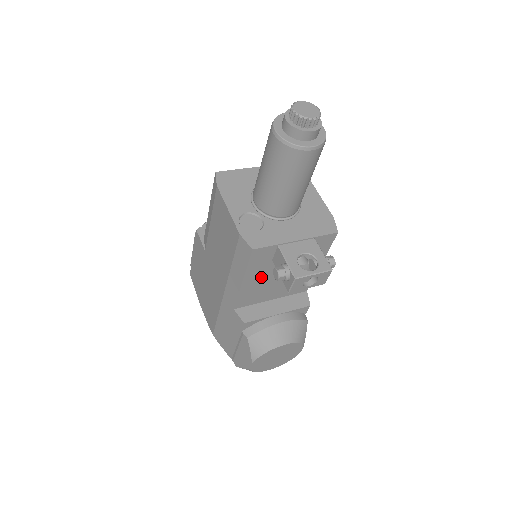
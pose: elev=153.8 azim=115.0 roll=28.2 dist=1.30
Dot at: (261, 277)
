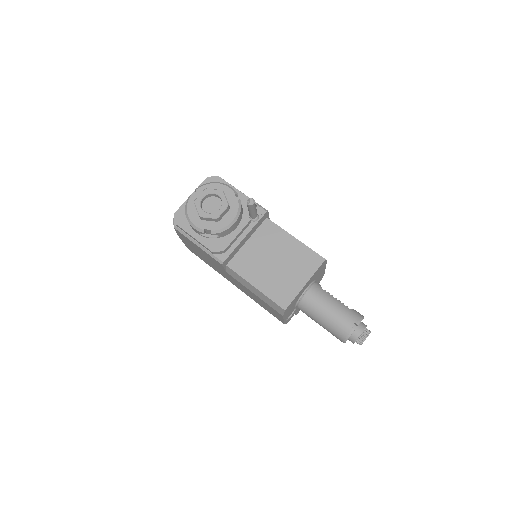
Dot at: occluded
